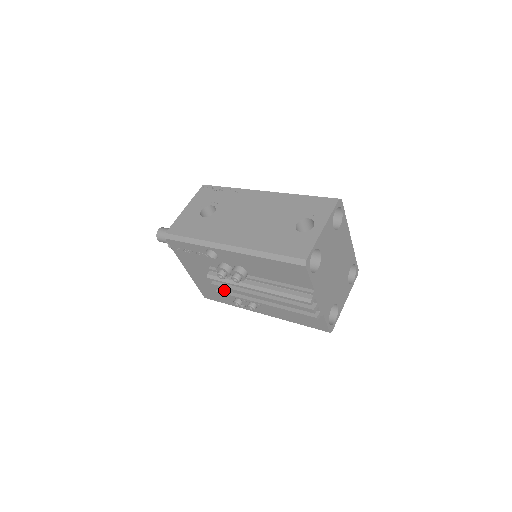
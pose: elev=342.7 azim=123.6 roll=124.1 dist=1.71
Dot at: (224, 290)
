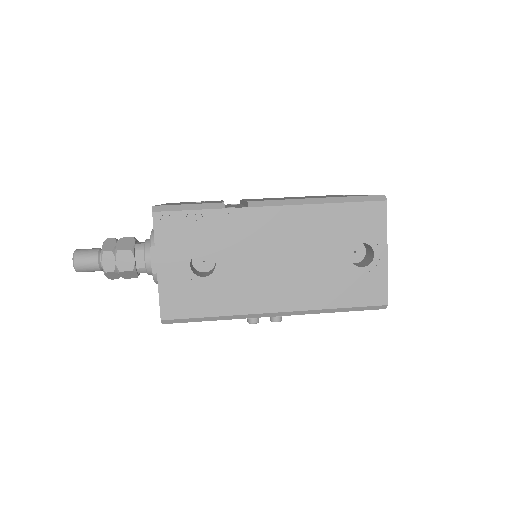
Dot at: occluded
